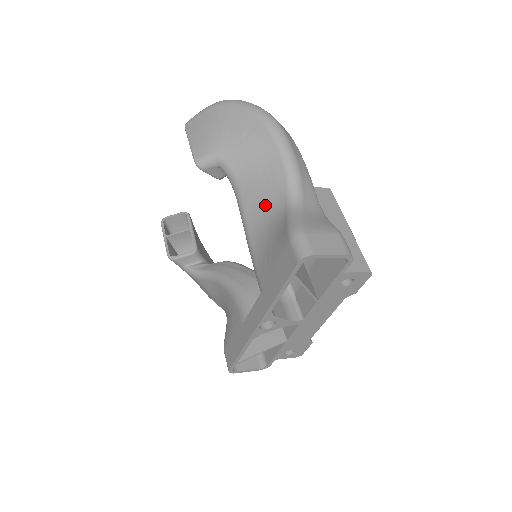
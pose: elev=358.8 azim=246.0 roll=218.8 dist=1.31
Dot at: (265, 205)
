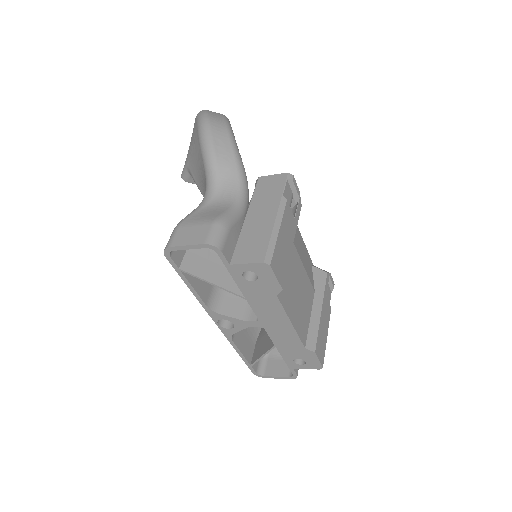
Dot at: occluded
